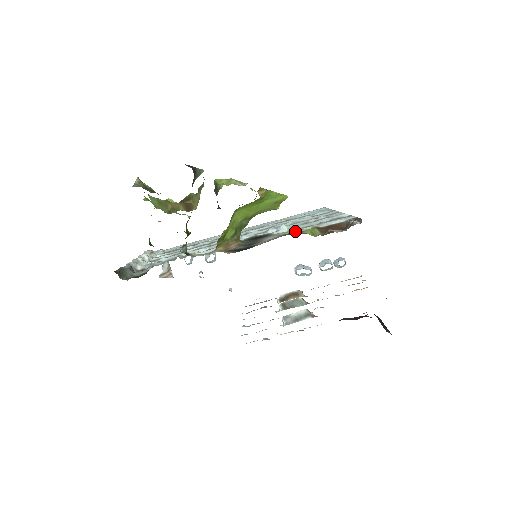
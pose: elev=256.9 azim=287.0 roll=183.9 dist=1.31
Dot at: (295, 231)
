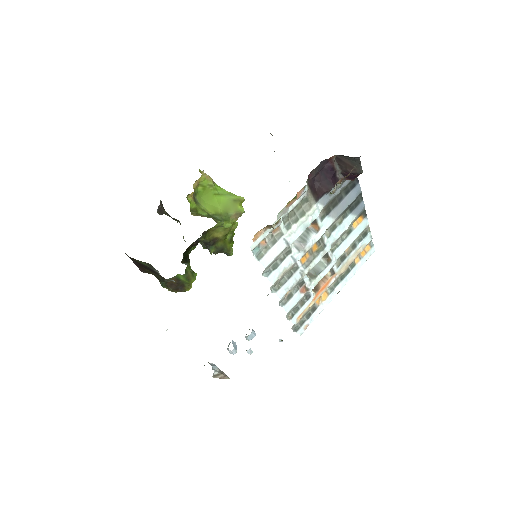
Dot at: occluded
